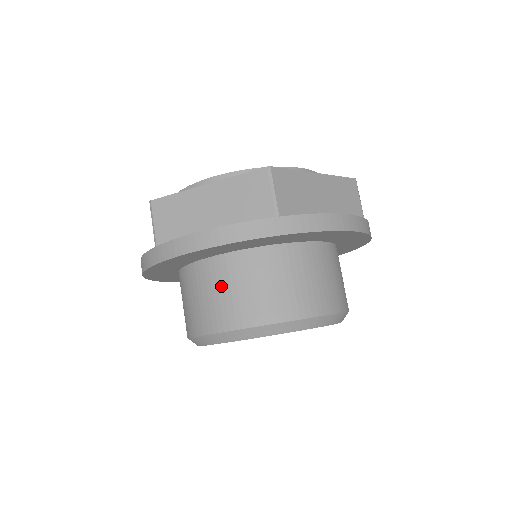
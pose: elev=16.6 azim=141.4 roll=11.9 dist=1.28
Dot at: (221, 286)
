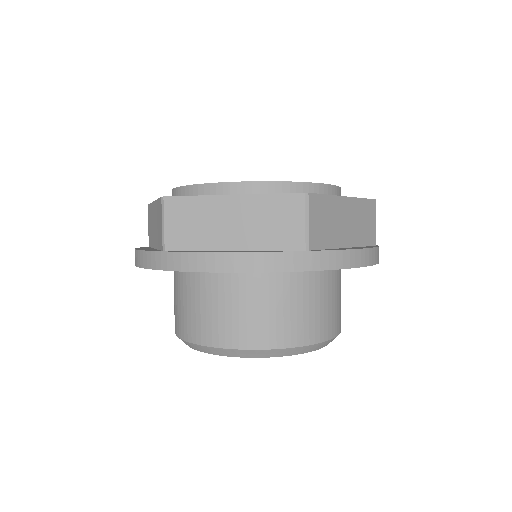
Dot at: (229, 302)
